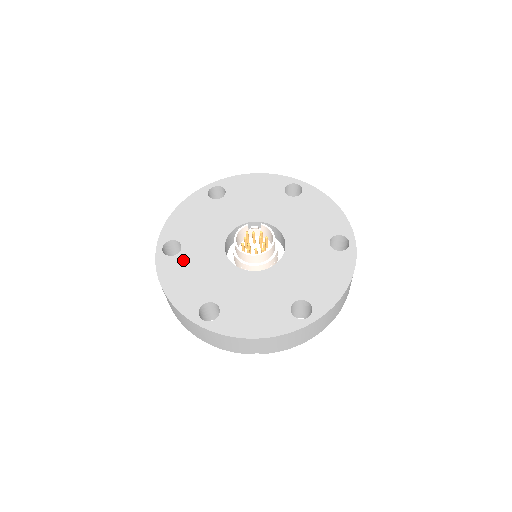
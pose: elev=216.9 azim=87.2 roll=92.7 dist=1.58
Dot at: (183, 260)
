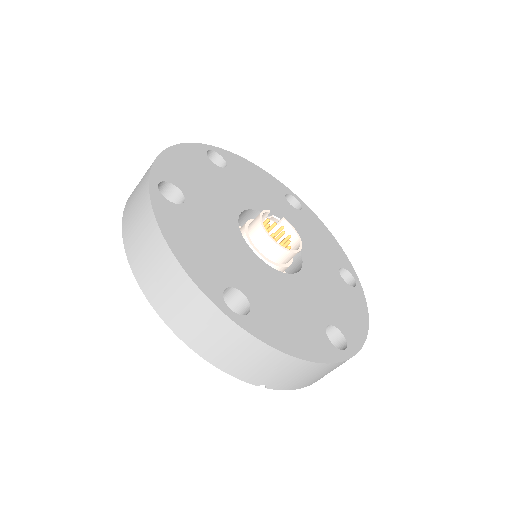
Dot at: (190, 216)
